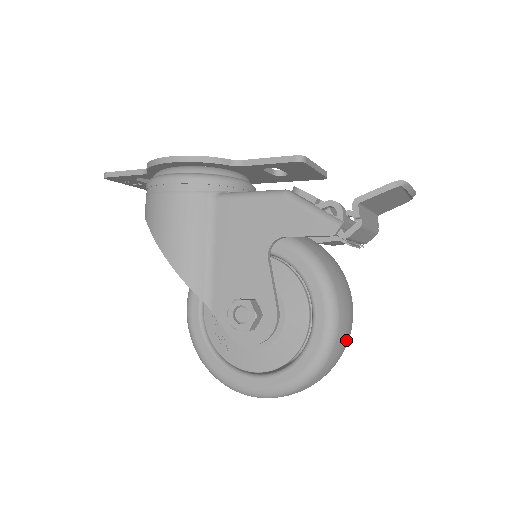
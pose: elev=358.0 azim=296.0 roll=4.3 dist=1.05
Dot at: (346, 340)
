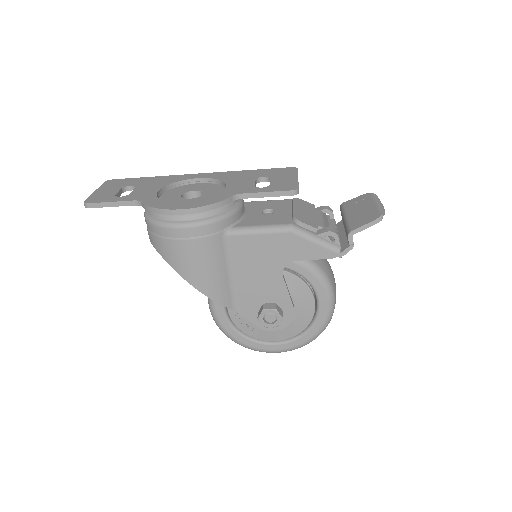
Dot at: occluded
